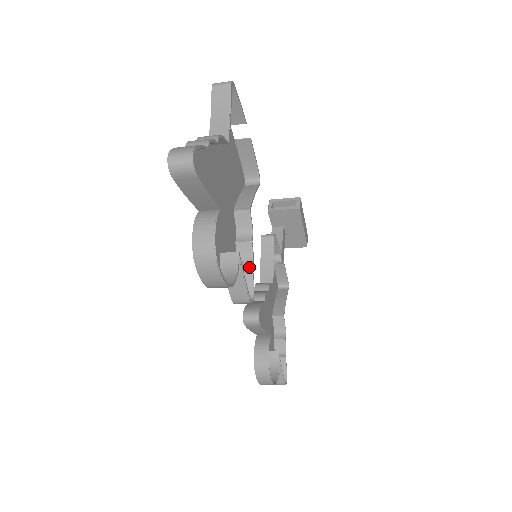
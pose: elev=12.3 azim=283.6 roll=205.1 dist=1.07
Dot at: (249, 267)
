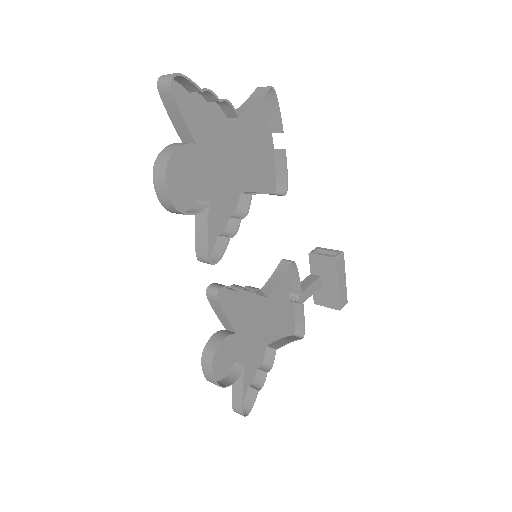
Dot at: (227, 238)
